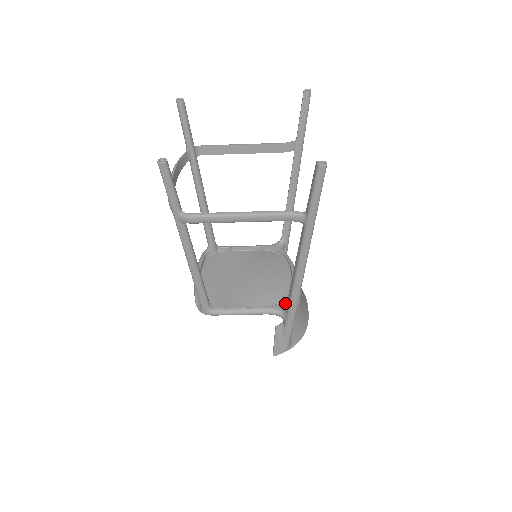
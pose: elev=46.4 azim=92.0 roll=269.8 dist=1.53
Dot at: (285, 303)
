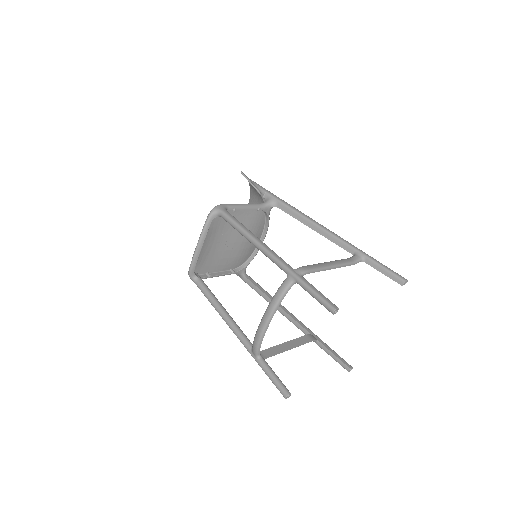
Dot at: occluded
